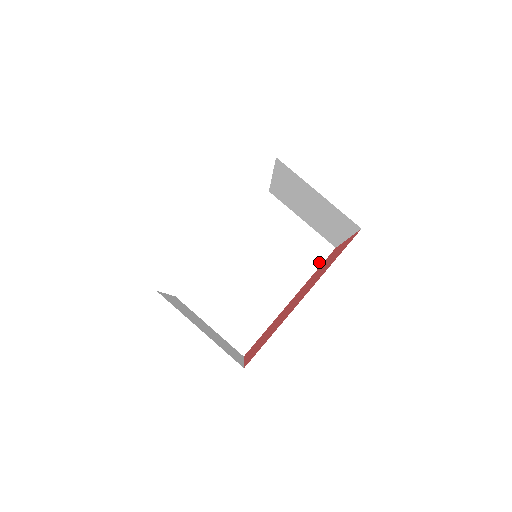
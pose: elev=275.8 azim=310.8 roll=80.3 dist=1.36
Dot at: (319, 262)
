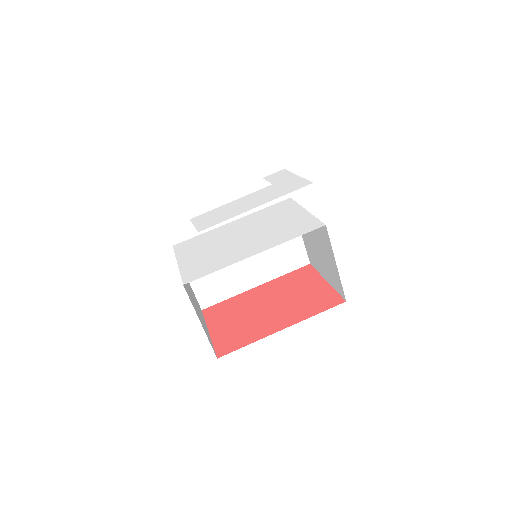
Dot at: (293, 268)
